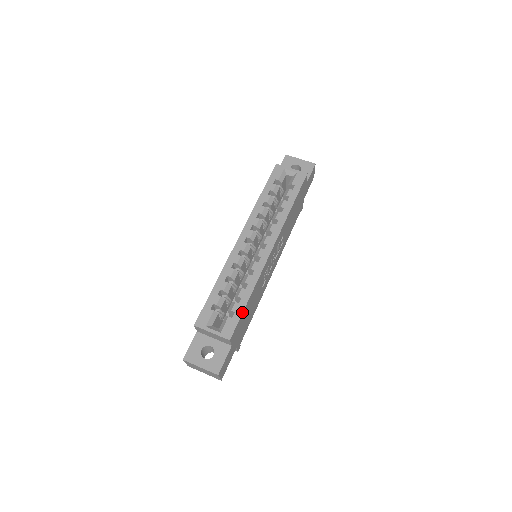
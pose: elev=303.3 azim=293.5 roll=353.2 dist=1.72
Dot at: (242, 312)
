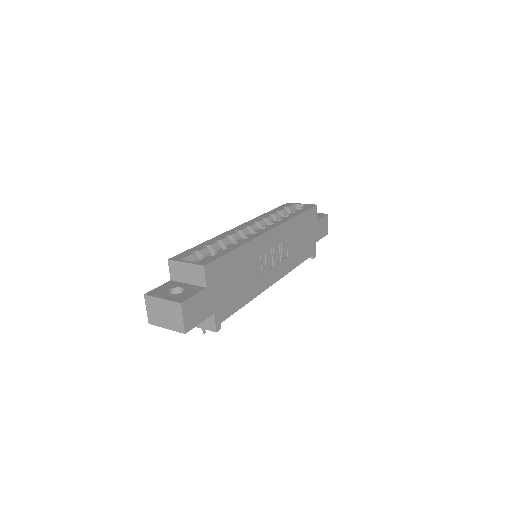
Dot at: (226, 253)
